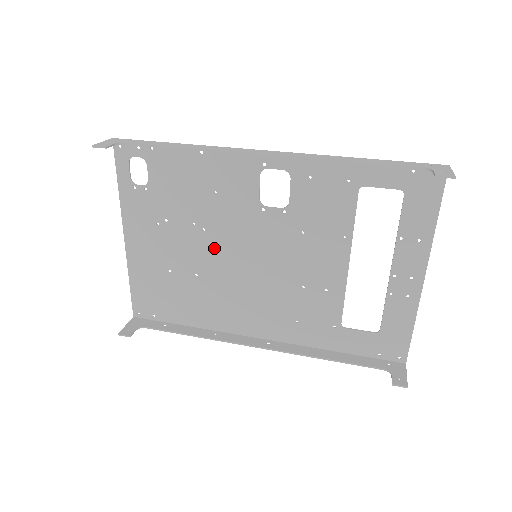
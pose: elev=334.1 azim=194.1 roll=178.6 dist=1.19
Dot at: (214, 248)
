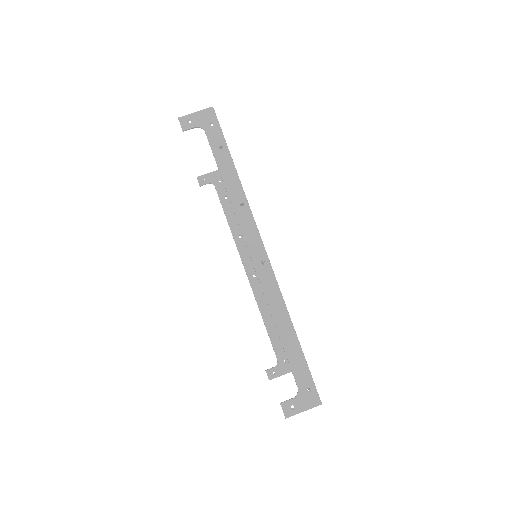
Dot at: occluded
